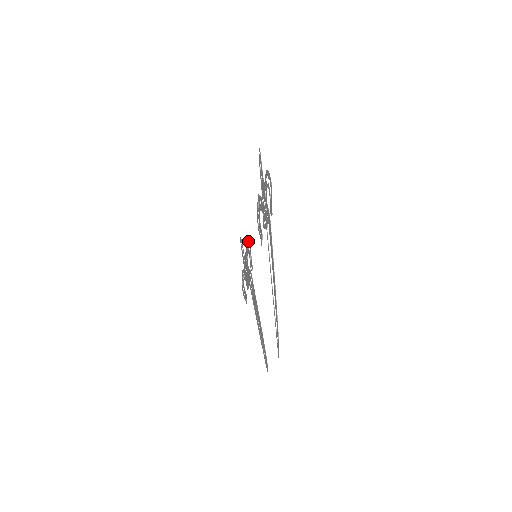
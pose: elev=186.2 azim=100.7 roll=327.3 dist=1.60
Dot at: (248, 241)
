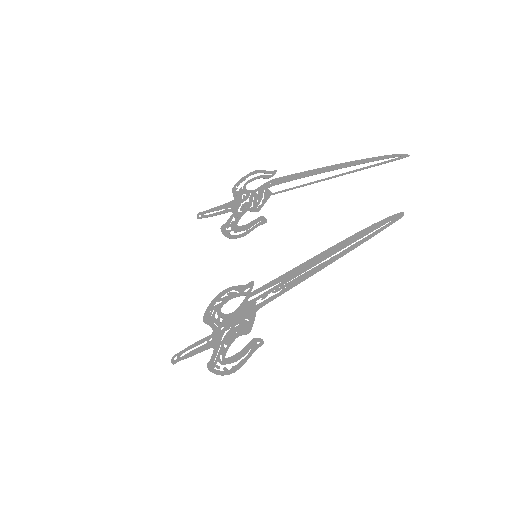
Dot at: (214, 299)
